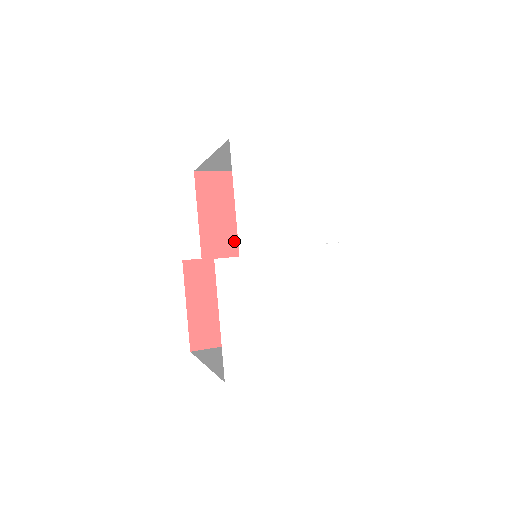
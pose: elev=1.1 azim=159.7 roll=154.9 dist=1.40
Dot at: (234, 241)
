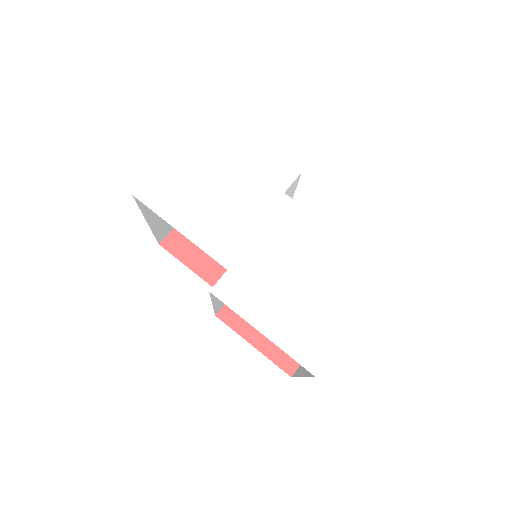
Dot at: occluded
